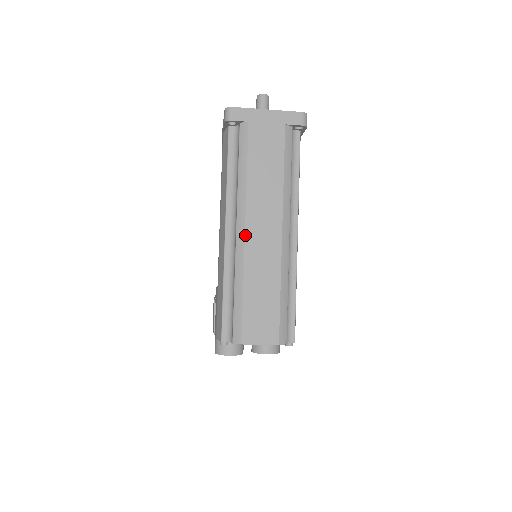
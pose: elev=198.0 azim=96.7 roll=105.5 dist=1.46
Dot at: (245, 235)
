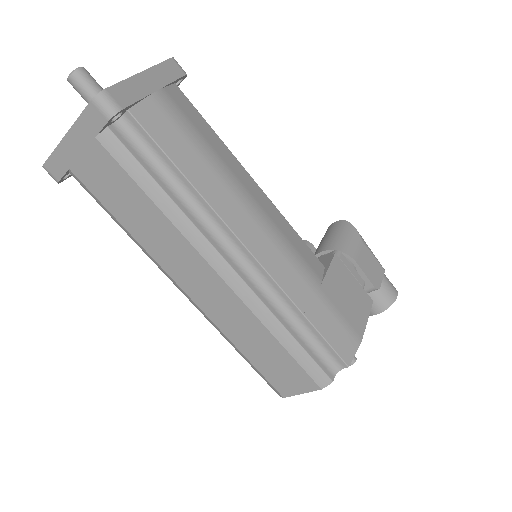
Dot at: (189, 297)
